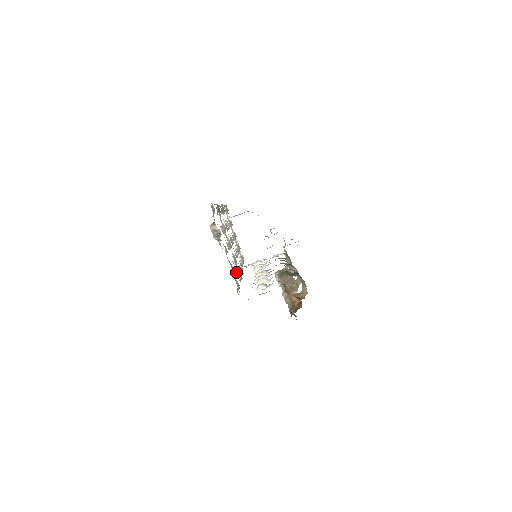
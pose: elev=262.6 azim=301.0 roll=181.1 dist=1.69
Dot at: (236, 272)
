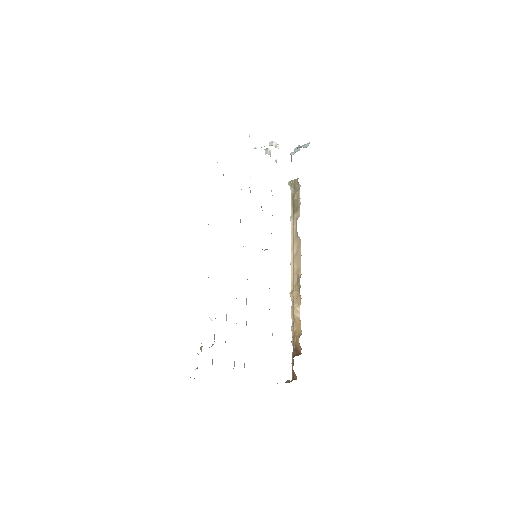
Dot at: occluded
